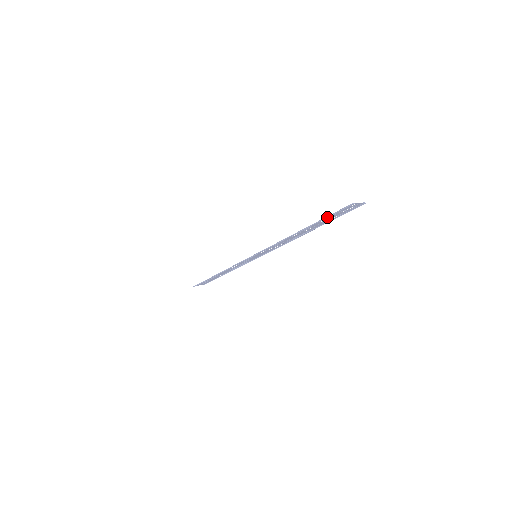
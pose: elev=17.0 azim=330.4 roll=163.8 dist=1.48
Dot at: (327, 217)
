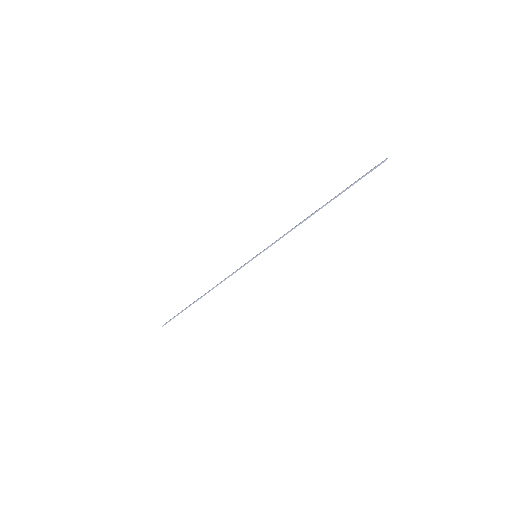
Dot at: occluded
